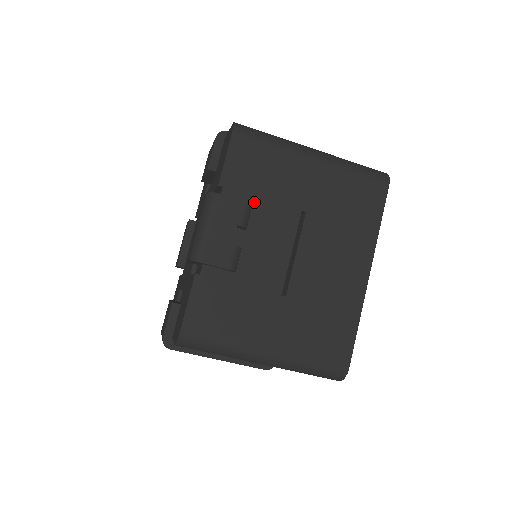
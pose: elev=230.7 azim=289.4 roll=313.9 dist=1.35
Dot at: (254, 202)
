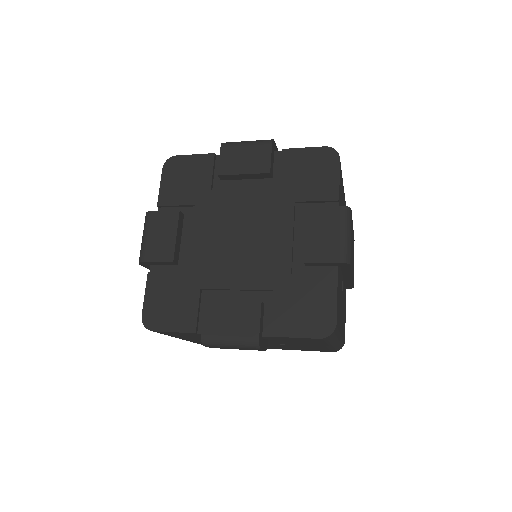
Dot at: (273, 340)
